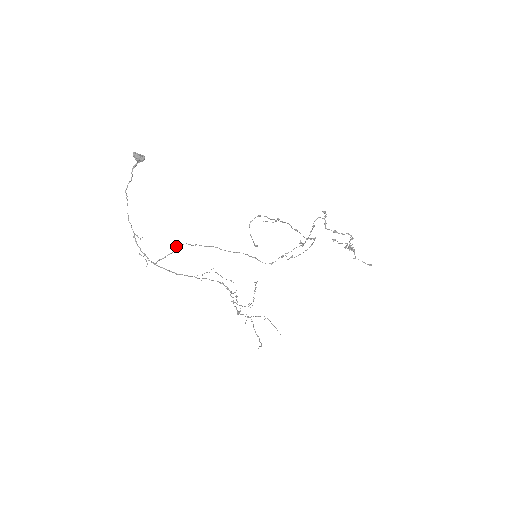
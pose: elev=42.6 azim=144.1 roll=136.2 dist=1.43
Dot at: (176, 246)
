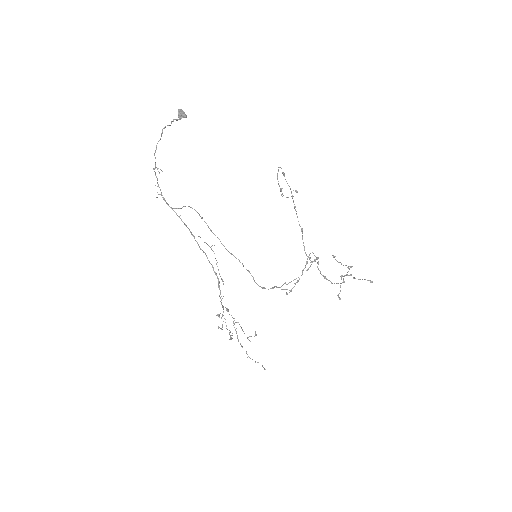
Dot at: (185, 206)
